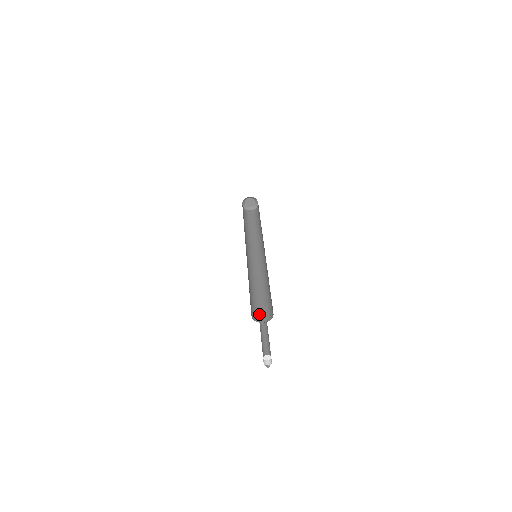
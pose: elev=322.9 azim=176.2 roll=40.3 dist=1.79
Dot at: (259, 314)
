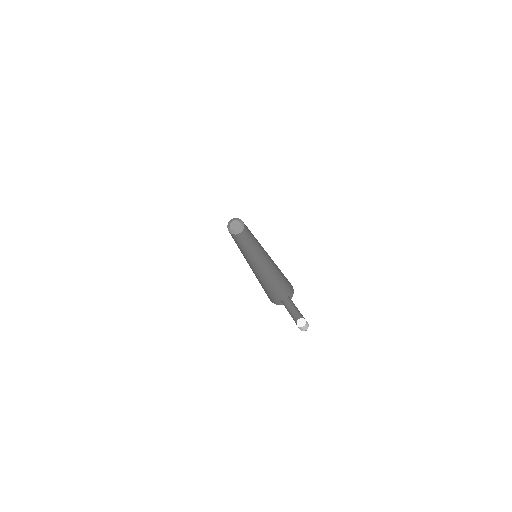
Dot at: occluded
